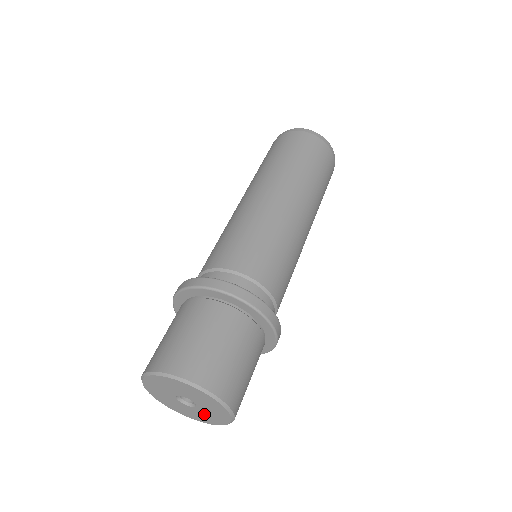
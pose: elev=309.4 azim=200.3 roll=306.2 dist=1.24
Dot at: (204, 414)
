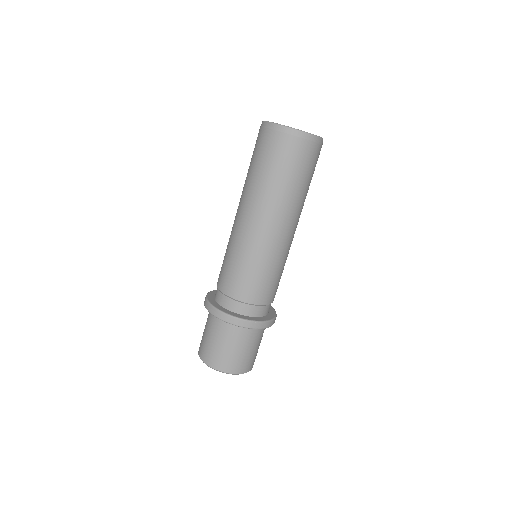
Dot at: occluded
